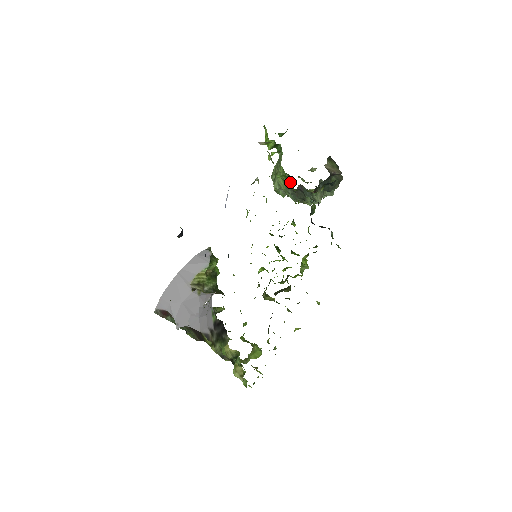
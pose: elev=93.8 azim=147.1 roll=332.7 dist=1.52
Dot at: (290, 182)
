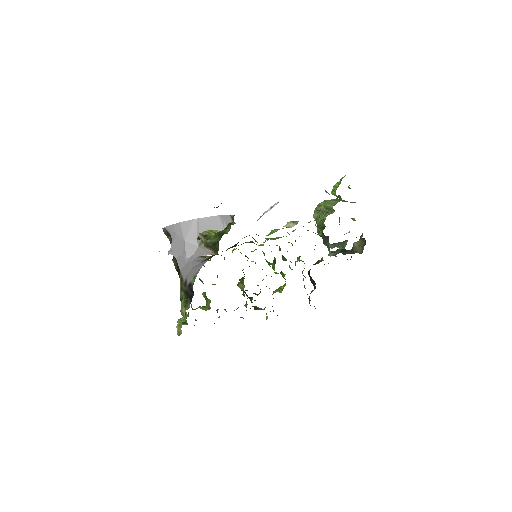
Dot at: (322, 230)
